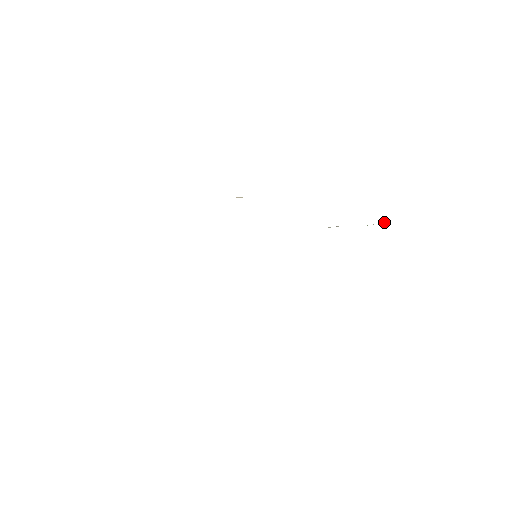
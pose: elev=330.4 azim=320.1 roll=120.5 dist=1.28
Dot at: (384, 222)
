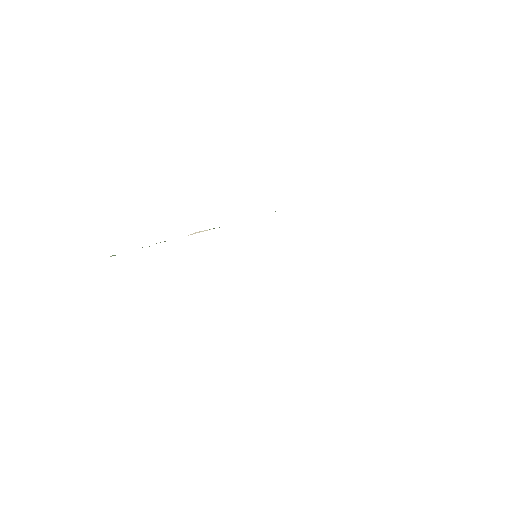
Dot at: occluded
